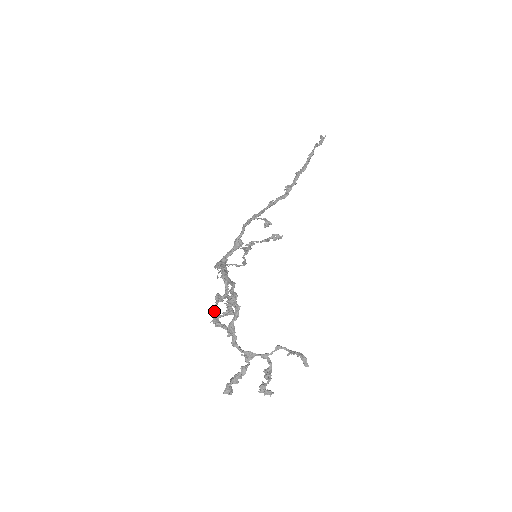
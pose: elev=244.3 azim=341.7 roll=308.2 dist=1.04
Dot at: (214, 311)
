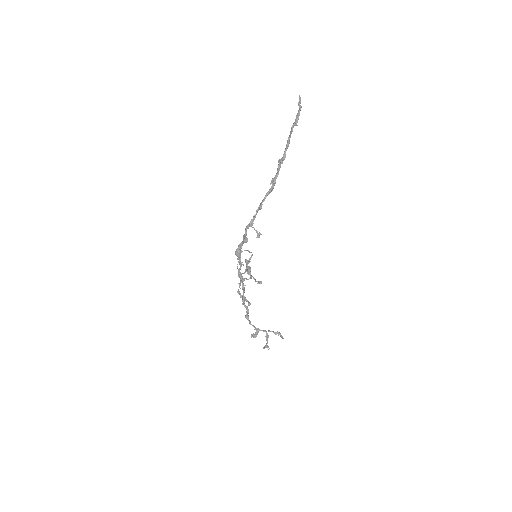
Dot at: (239, 293)
